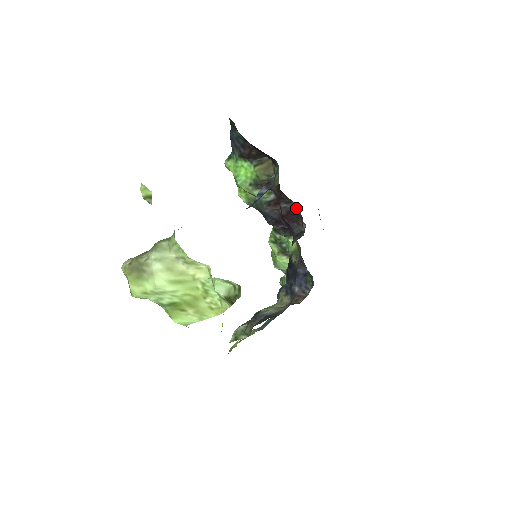
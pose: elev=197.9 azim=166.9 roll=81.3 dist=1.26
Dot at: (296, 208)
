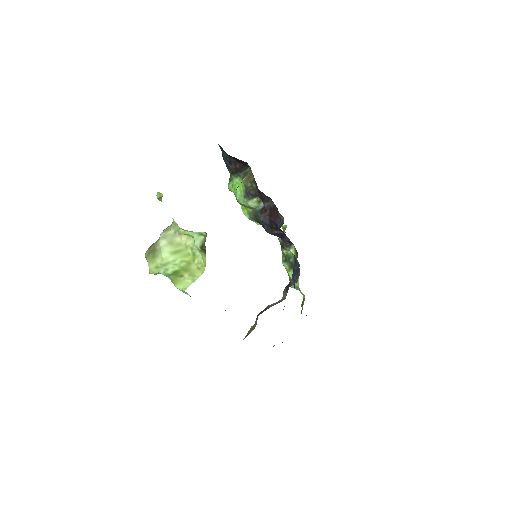
Dot at: (273, 203)
